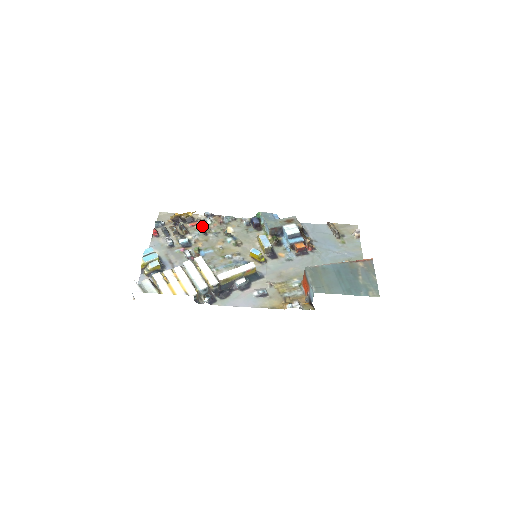
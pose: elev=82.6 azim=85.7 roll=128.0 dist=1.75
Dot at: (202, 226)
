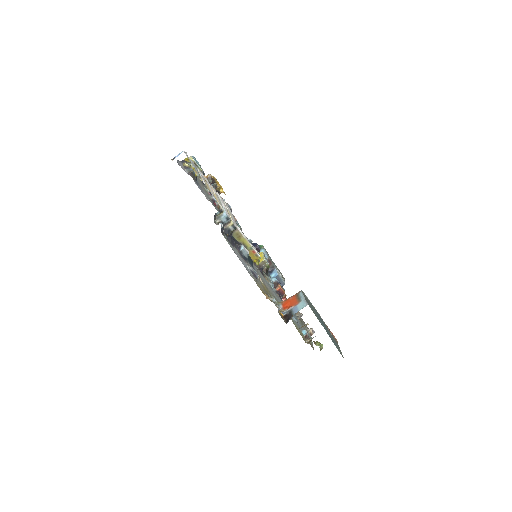
Dot at: occluded
